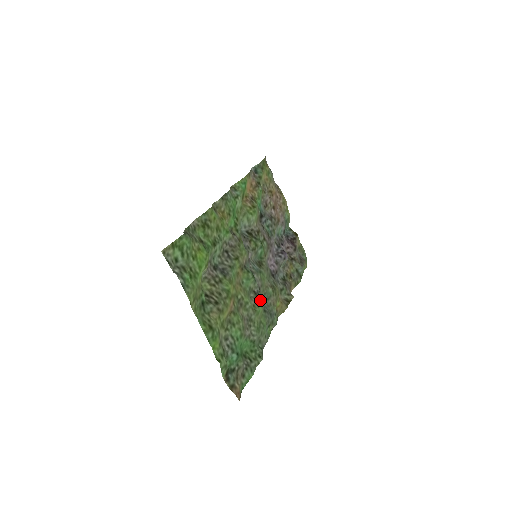
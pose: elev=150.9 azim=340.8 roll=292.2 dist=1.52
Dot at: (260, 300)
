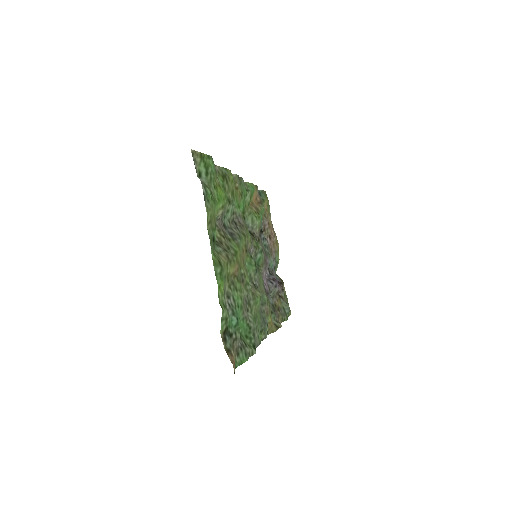
Dot at: (259, 292)
